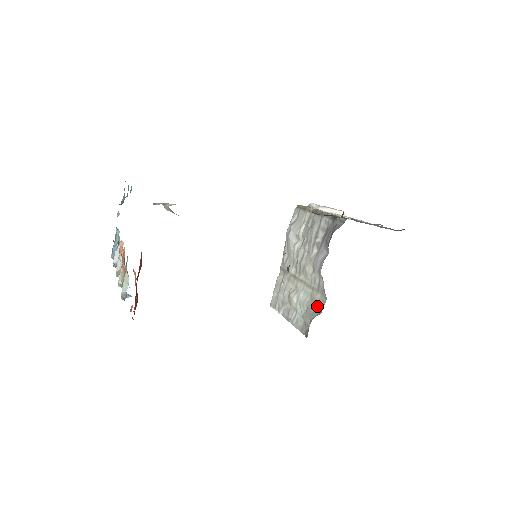
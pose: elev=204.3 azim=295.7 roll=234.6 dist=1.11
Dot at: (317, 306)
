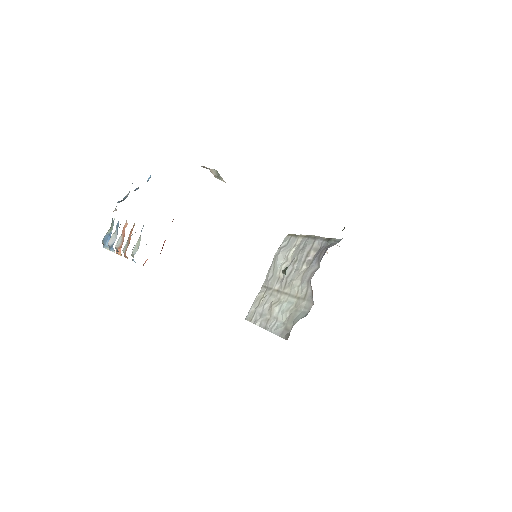
Dot at: (302, 312)
